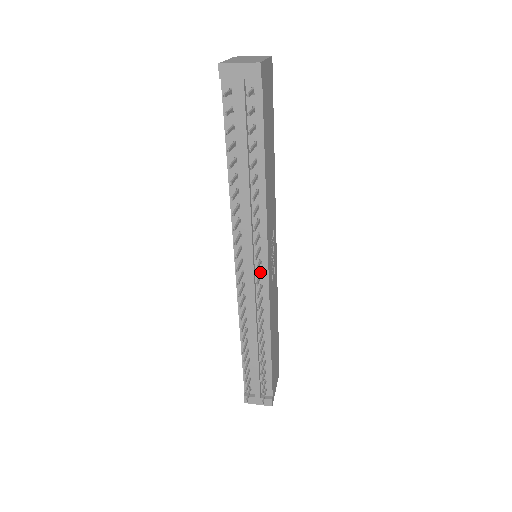
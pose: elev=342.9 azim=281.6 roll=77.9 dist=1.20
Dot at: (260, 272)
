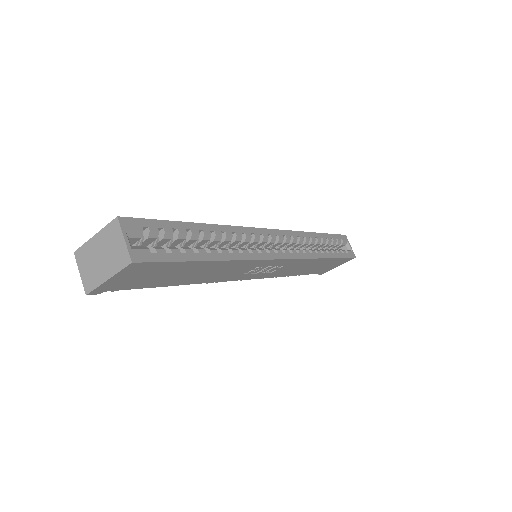
Dot at: occluded
